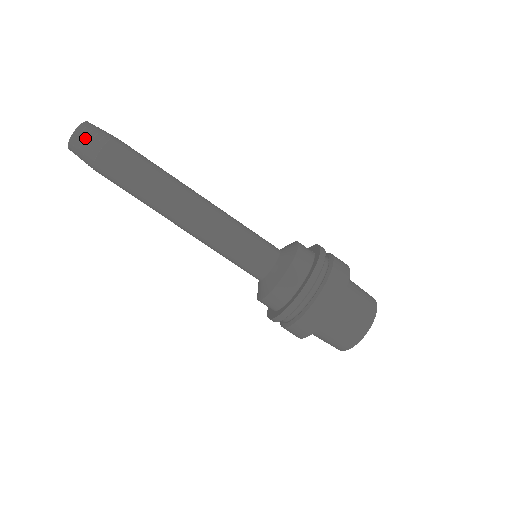
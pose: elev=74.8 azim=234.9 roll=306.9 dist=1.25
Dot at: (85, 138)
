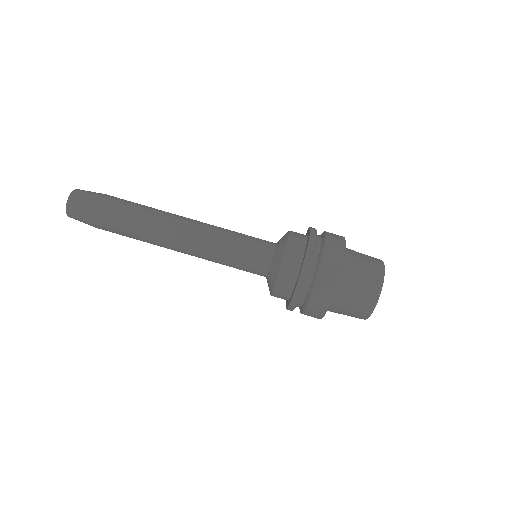
Dot at: (86, 191)
